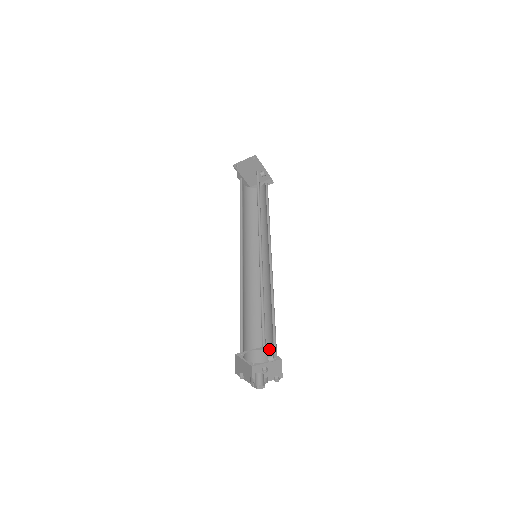
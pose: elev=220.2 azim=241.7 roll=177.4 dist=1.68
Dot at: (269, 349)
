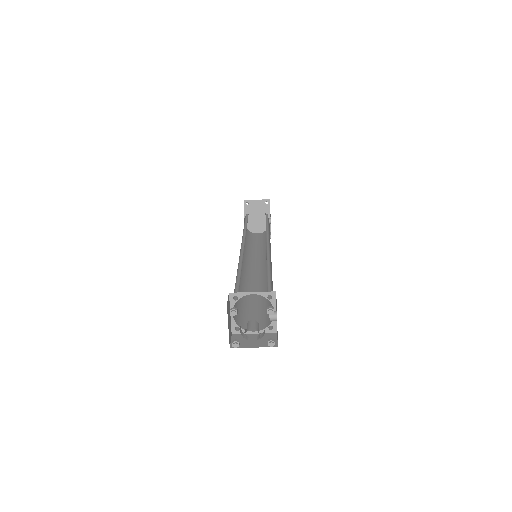
Dot at: (275, 301)
